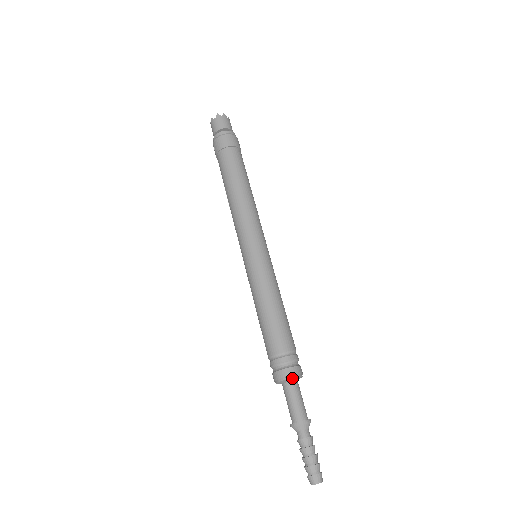
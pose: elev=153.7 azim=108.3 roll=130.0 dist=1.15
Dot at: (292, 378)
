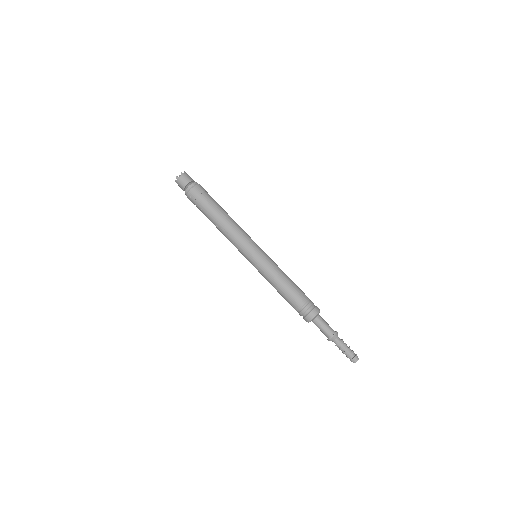
Dot at: occluded
